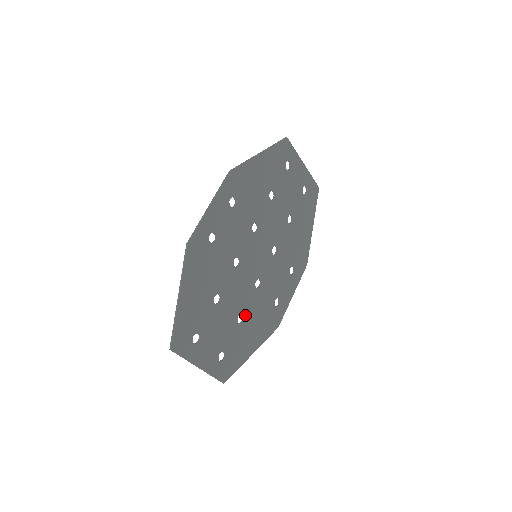
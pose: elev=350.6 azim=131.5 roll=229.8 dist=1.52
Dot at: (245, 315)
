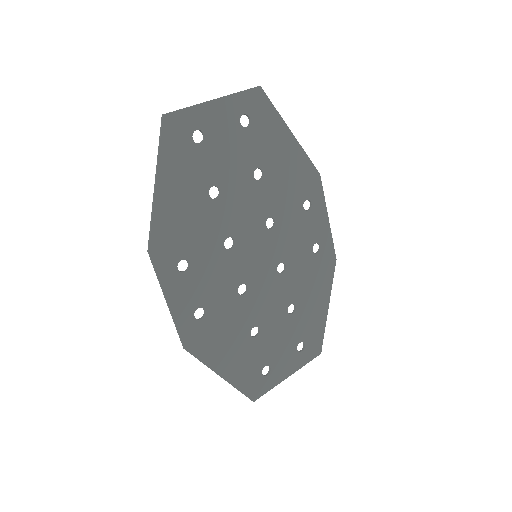
Dot at: (293, 301)
